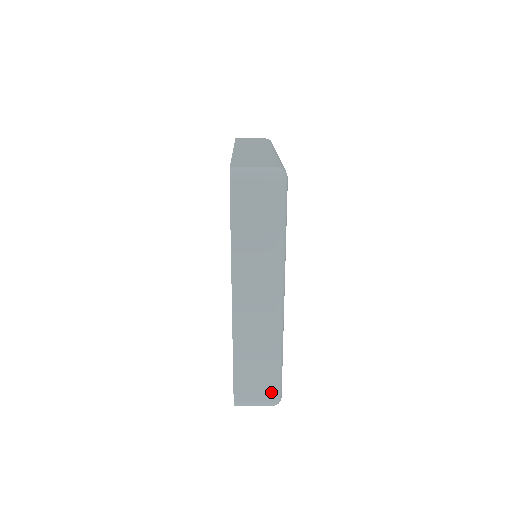
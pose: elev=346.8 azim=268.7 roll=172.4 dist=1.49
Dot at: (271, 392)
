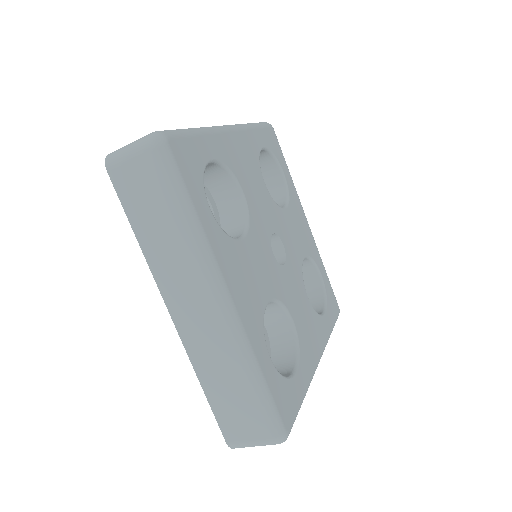
Dot at: occluded
